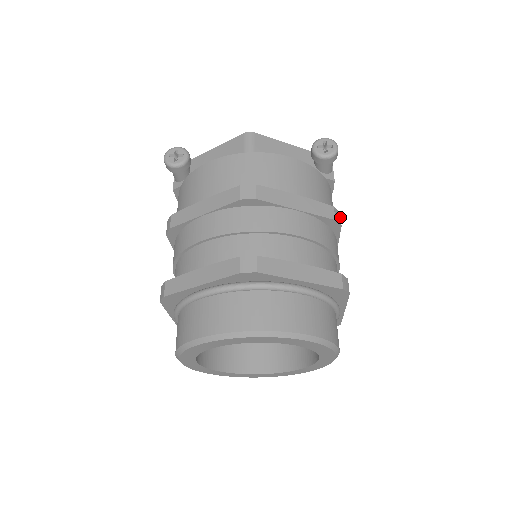
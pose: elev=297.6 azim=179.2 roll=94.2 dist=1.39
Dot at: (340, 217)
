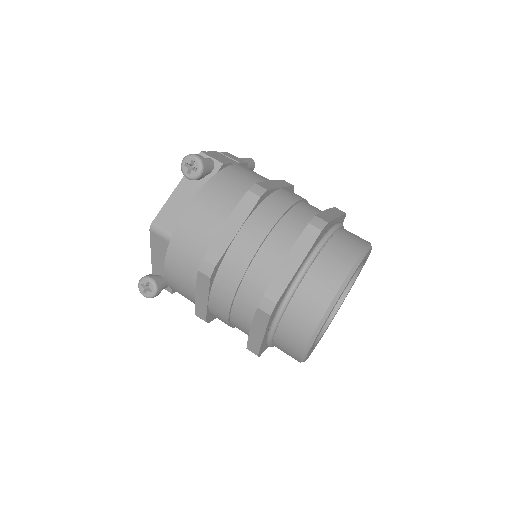
Dot at: (259, 186)
